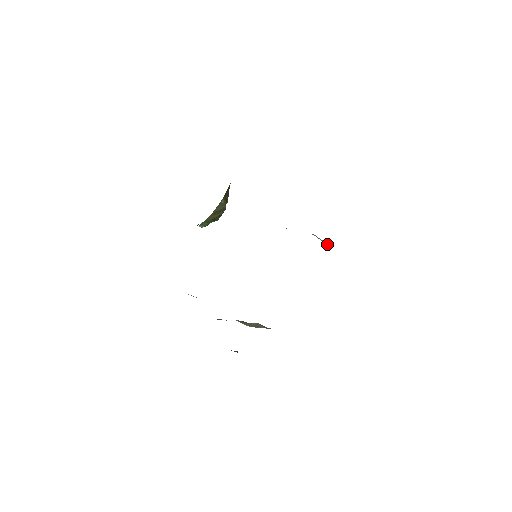
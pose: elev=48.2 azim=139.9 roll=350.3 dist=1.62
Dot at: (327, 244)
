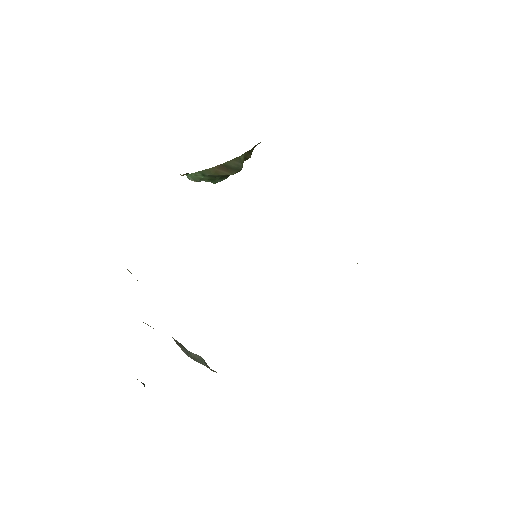
Dot at: occluded
